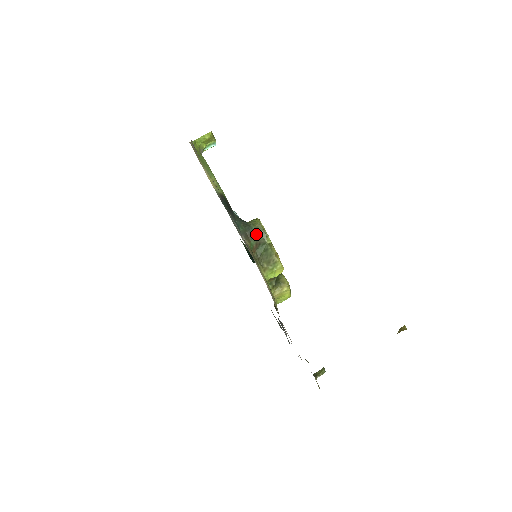
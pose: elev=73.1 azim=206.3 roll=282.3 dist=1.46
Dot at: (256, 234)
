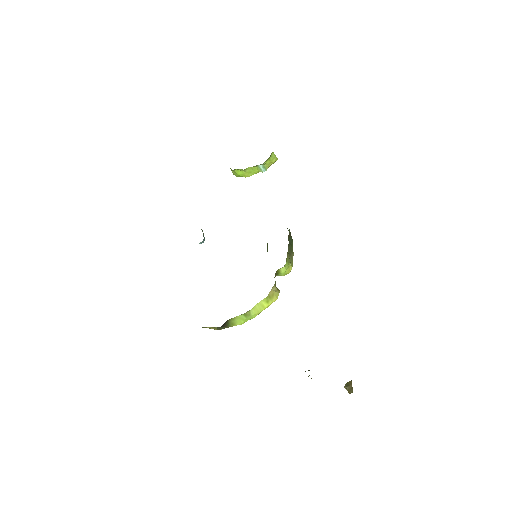
Dot at: occluded
